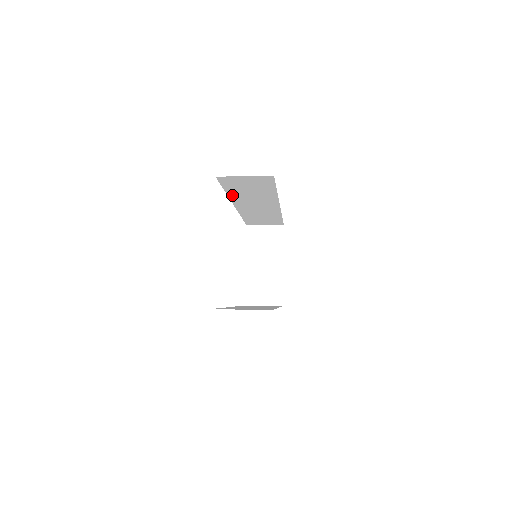
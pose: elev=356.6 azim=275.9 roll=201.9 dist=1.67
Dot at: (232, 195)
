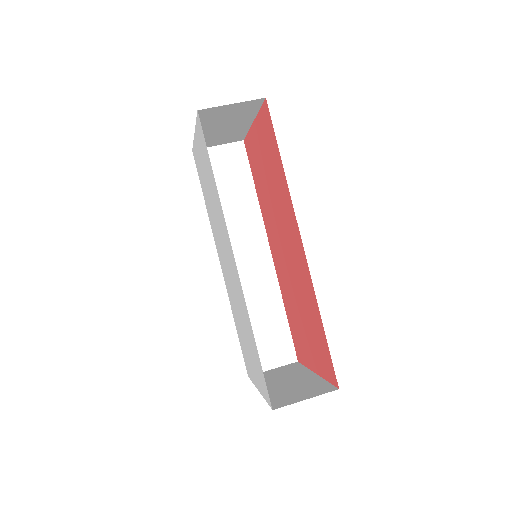
Dot at: occluded
